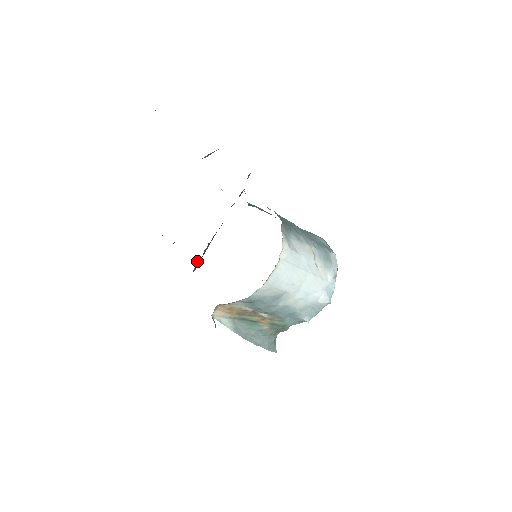
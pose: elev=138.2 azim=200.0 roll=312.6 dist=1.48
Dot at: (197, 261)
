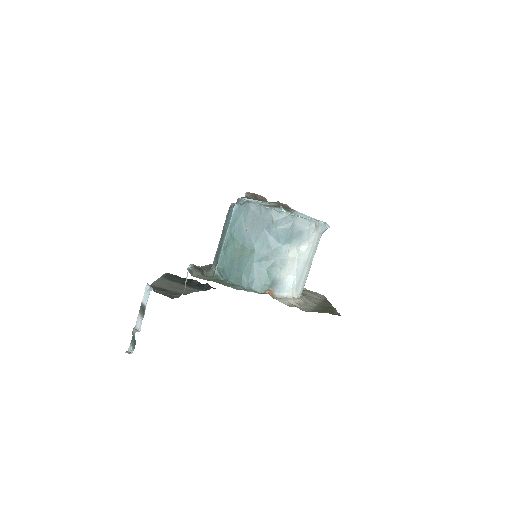
Dot at: occluded
